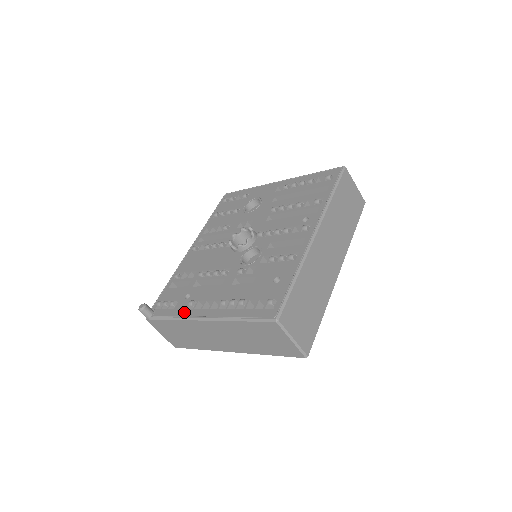
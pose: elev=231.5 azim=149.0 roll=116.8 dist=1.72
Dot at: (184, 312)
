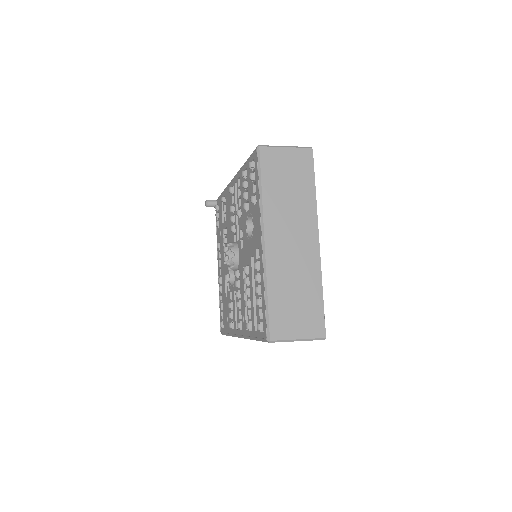
Dot at: occluded
